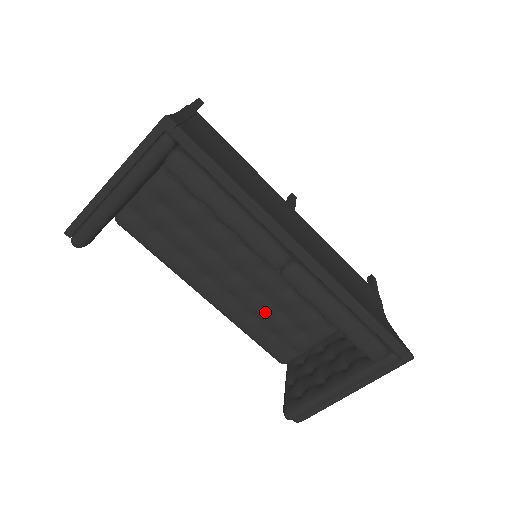
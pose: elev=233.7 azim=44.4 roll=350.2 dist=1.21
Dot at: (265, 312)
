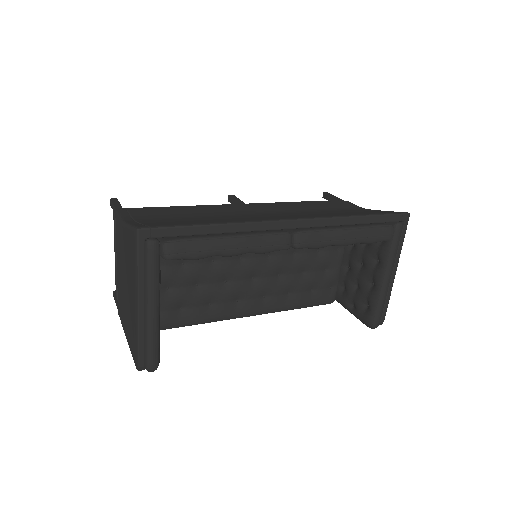
Dot at: (294, 283)
